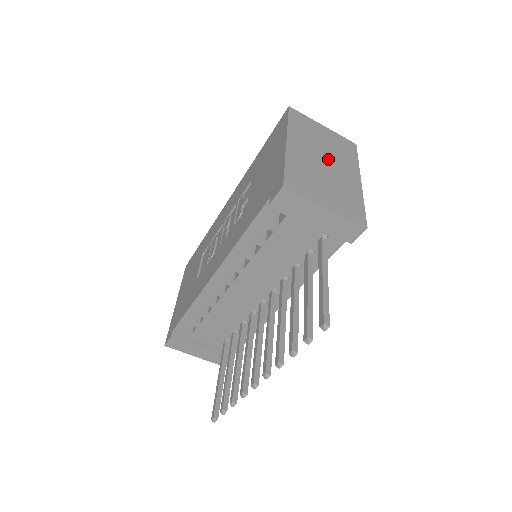
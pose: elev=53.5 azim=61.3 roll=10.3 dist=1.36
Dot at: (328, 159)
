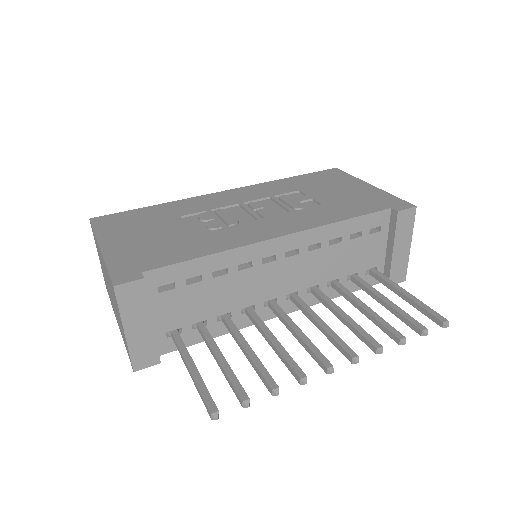
Dot at: occluded
